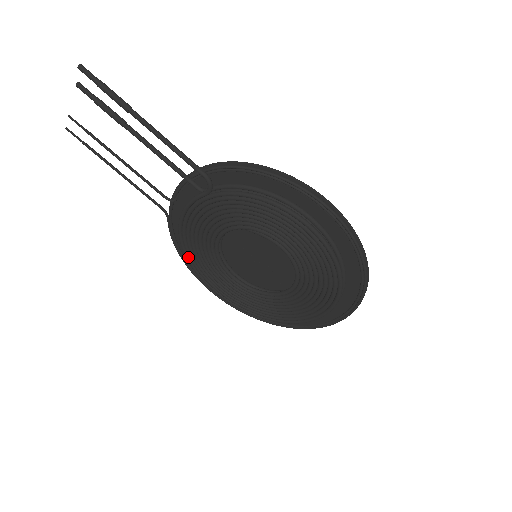
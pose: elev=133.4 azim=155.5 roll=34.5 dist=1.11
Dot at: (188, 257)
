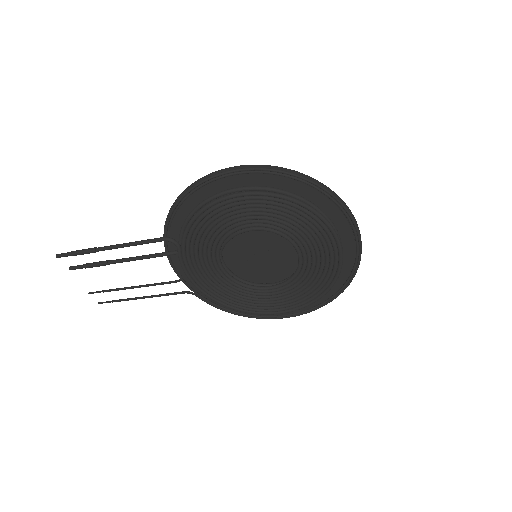
Dot at: (232, 307)
